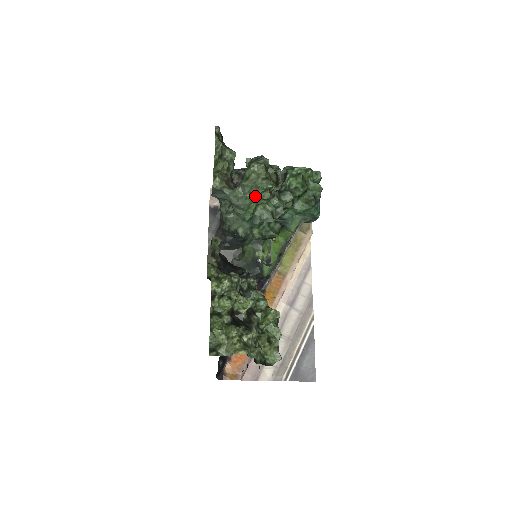
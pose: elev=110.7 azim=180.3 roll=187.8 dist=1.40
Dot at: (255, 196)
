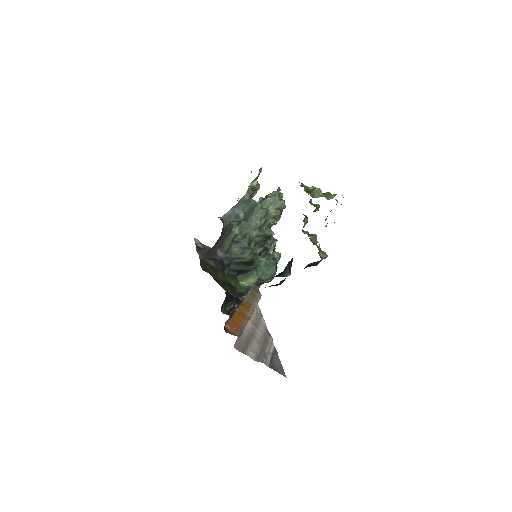
Dot at: (269, 212)
